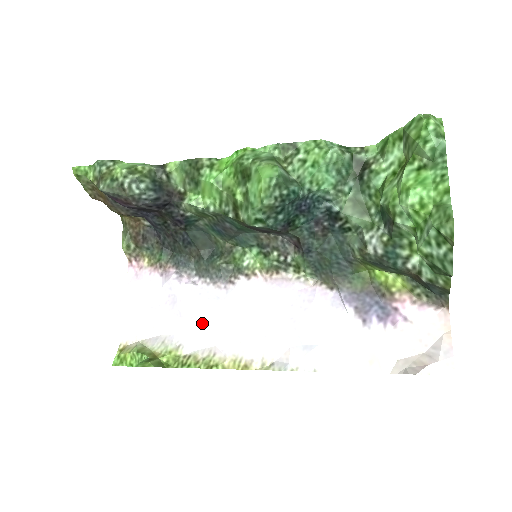
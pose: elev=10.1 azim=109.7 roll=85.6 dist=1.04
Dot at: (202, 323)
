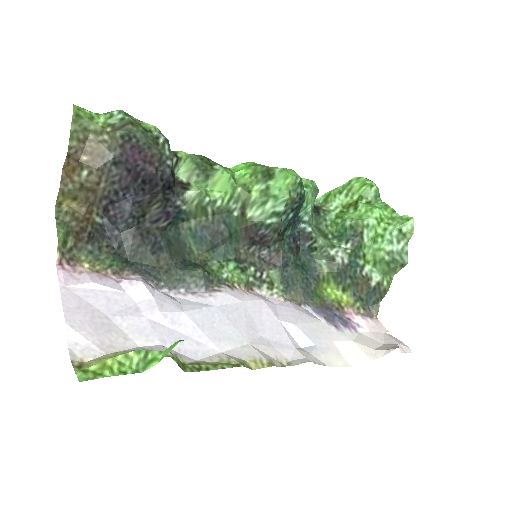
Dot at: (197, 329)
